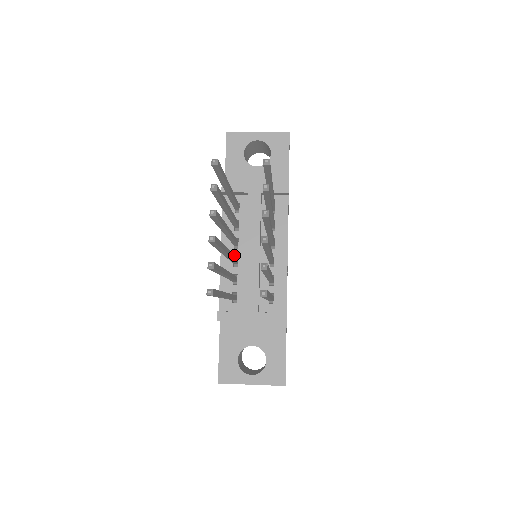
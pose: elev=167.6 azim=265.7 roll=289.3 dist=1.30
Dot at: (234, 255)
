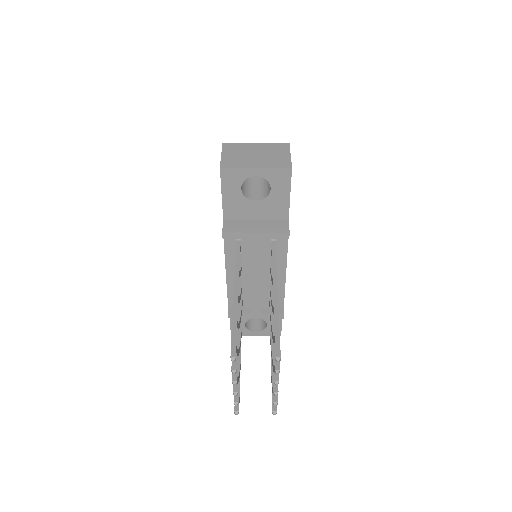
Dot at: occluded
